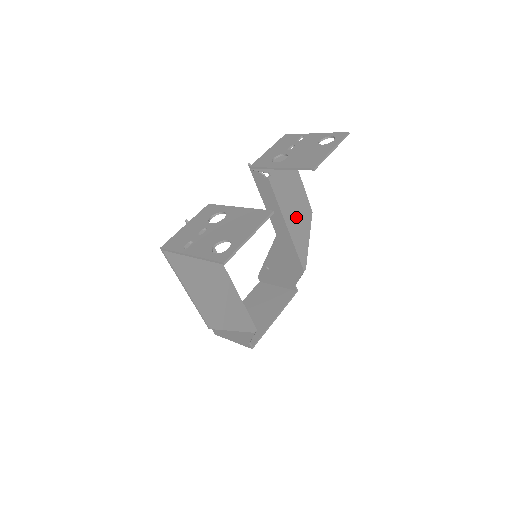
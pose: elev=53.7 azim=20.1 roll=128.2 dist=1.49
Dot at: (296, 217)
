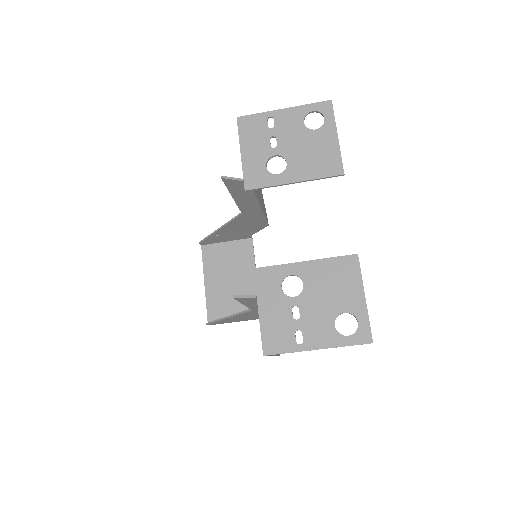
Dot at: occluded
